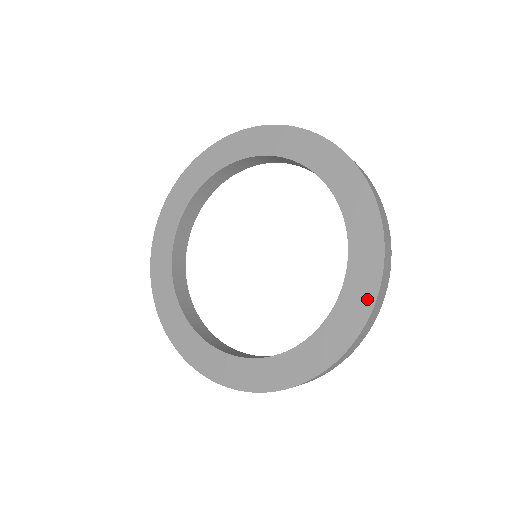
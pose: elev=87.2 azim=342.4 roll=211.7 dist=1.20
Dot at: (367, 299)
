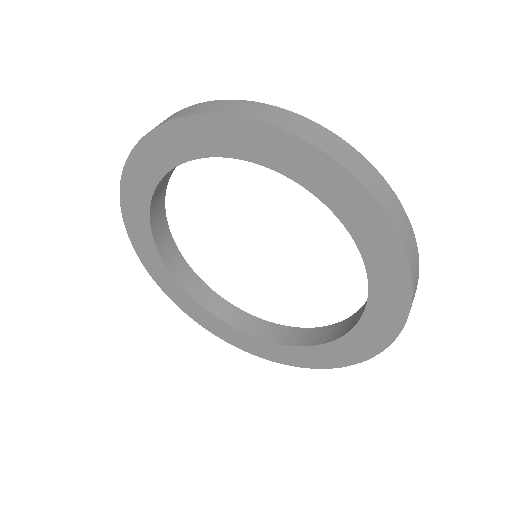
Dot at: (367, 352)
